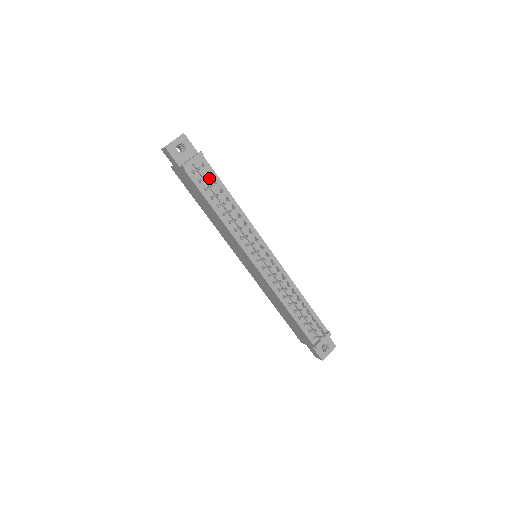
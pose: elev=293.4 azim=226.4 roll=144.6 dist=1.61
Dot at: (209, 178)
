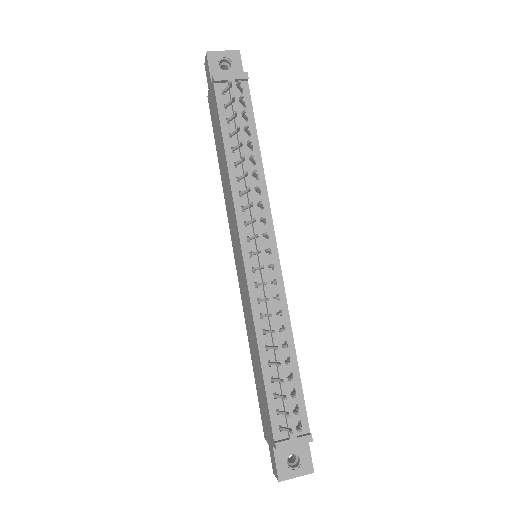
Dot at: (241, 111)
